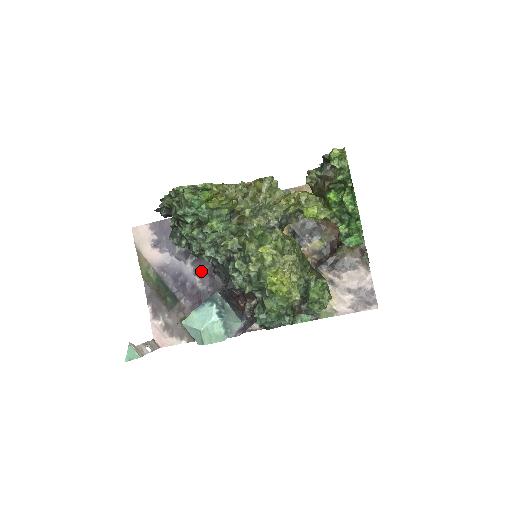
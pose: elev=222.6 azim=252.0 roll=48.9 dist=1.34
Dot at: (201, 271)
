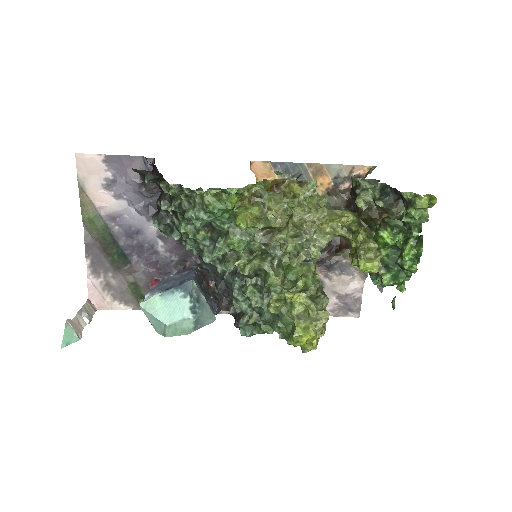
Dot at: occluded
